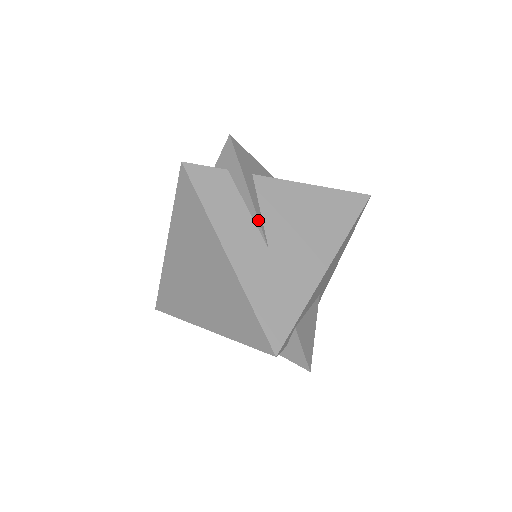
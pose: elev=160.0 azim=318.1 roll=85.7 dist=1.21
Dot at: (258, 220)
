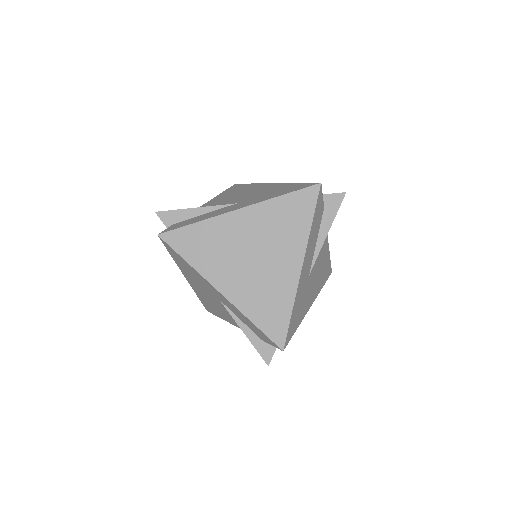
Dot at: (318, 254)
